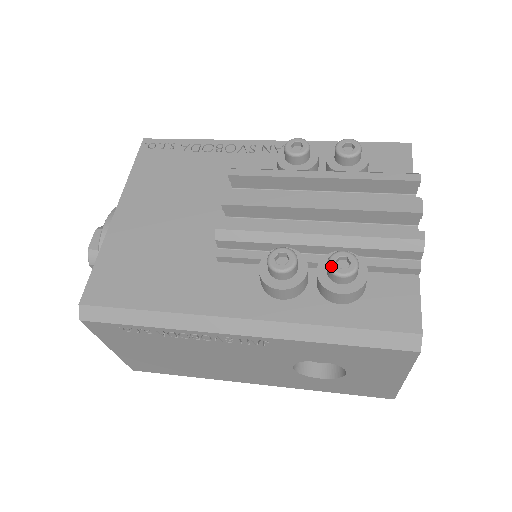
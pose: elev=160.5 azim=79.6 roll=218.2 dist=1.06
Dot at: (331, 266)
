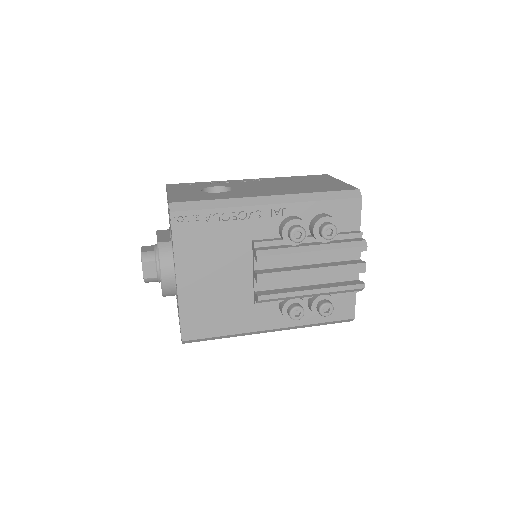
Dot at: (321, 313)
